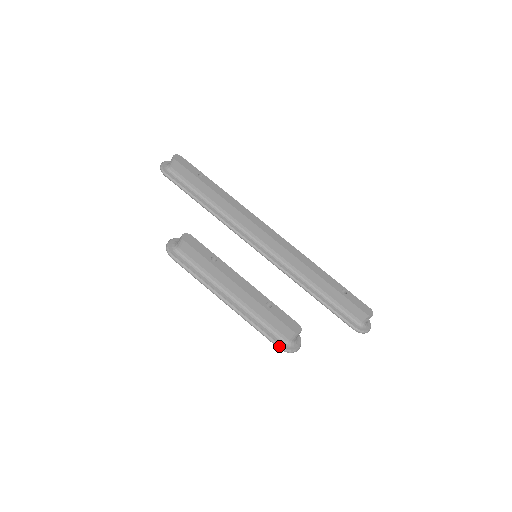
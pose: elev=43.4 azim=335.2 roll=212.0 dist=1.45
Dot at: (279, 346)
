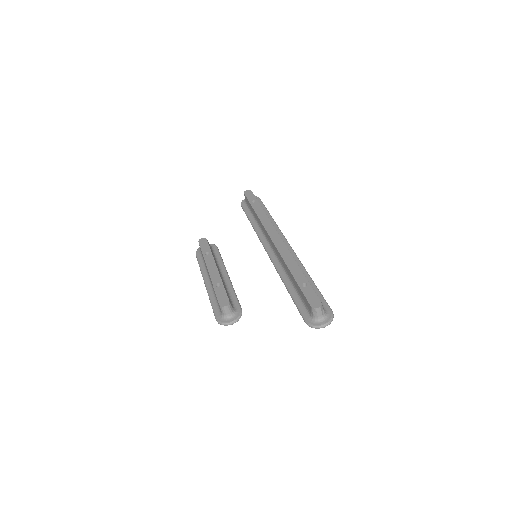
Dot at: (215, 318)
